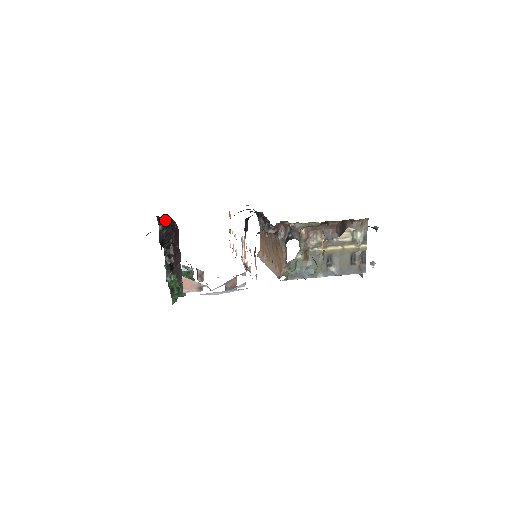
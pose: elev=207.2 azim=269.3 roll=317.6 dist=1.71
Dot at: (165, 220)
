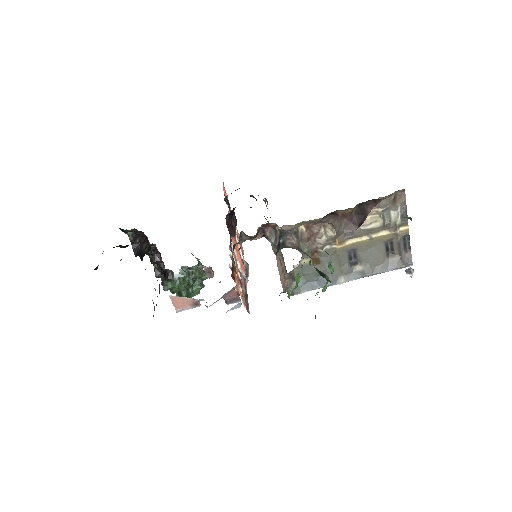
Dot at: (129, 231)
